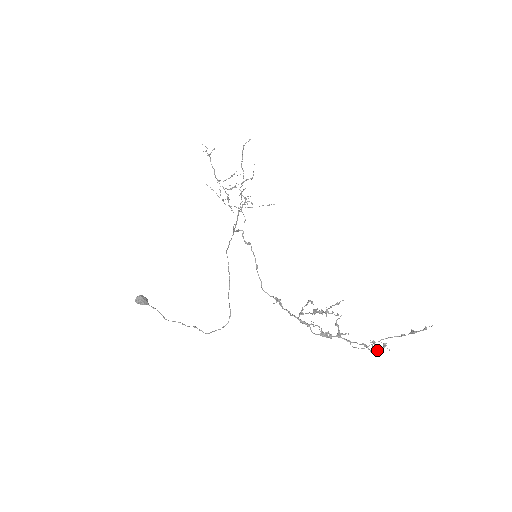
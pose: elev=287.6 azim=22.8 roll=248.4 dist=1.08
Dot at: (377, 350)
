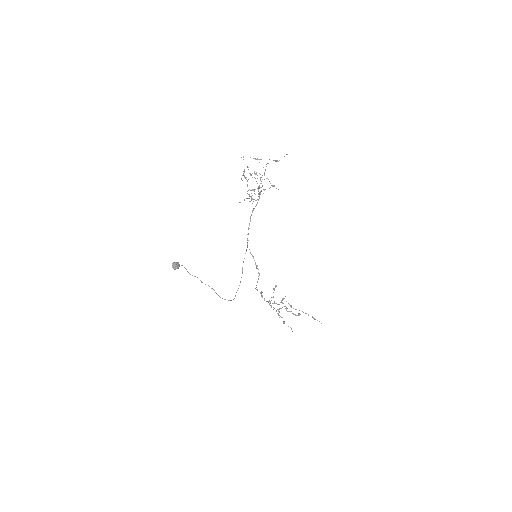
Dot at: occluded
